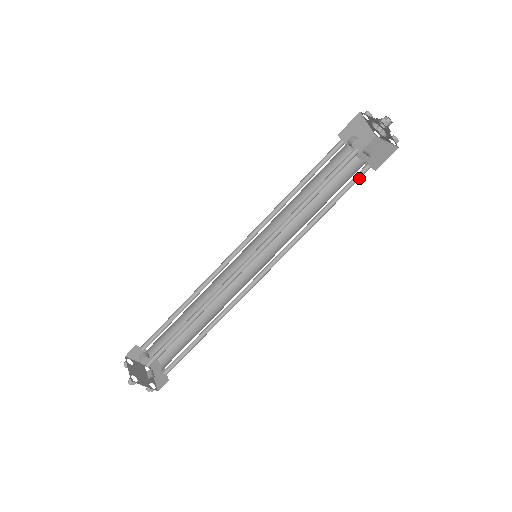
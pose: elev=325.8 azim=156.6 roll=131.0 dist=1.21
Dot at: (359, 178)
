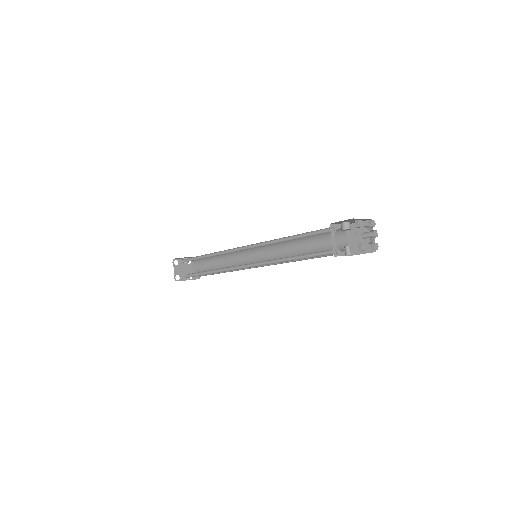
Dot at: occluded
